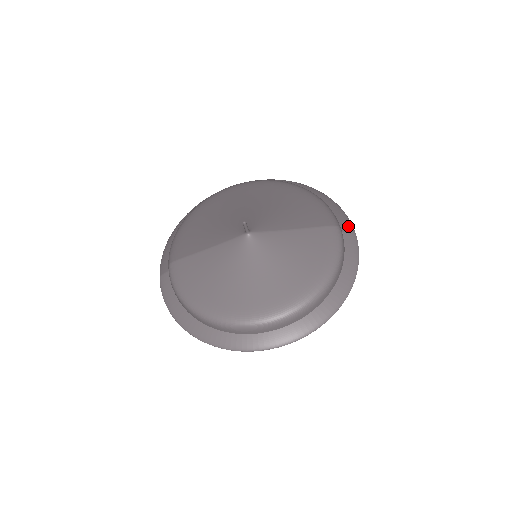
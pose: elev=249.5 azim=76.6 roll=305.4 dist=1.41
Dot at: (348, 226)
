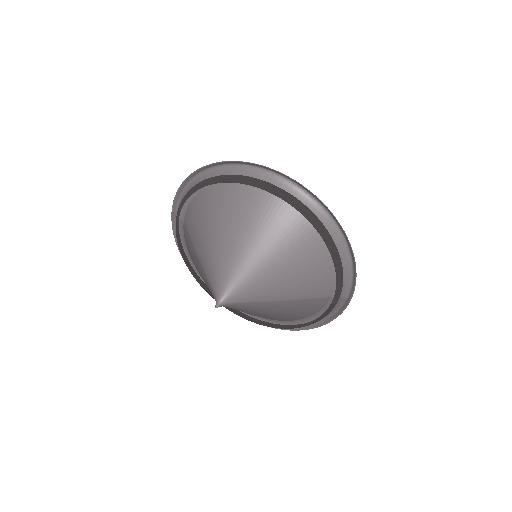
Dot at: (343, 302)
